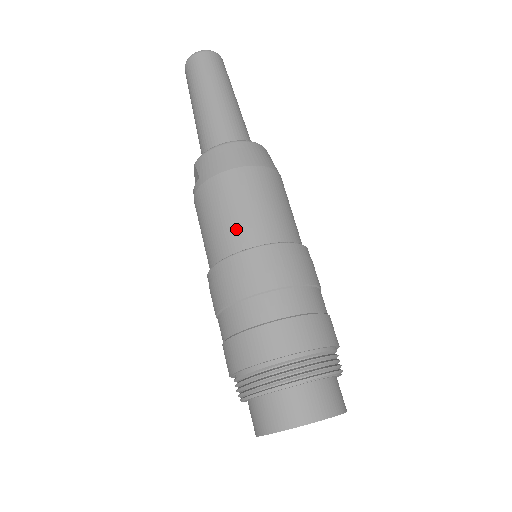
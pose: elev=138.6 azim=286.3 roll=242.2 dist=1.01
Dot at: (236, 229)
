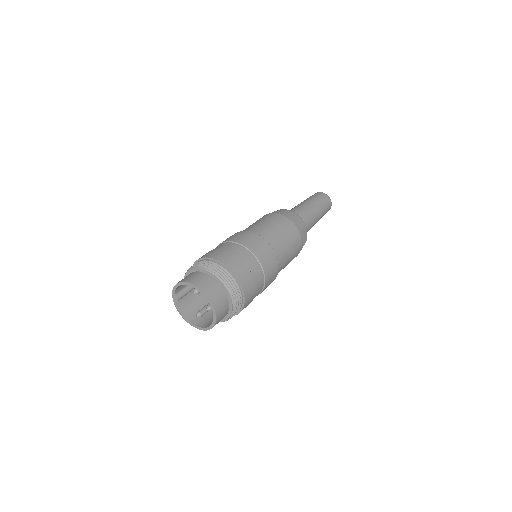
Dot at: (250, 227)
